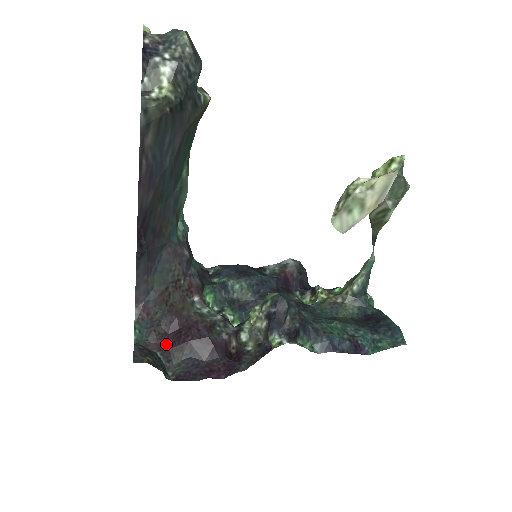
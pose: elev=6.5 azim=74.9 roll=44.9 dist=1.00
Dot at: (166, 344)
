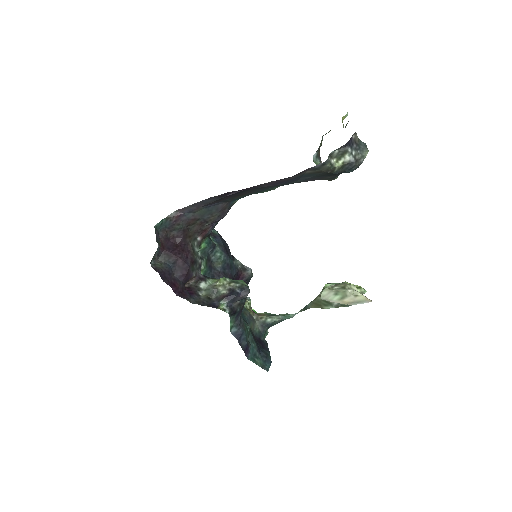
Dot at: (165, 245)
